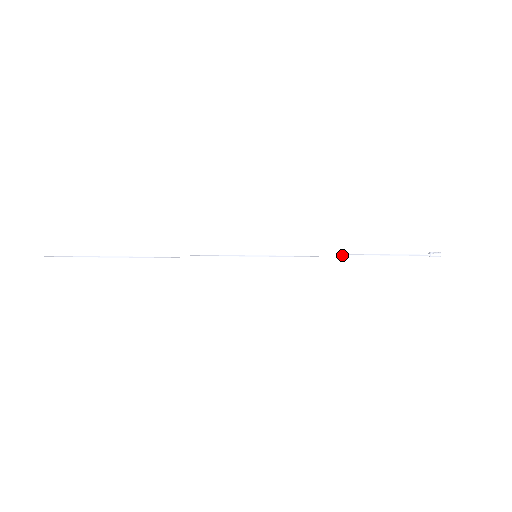
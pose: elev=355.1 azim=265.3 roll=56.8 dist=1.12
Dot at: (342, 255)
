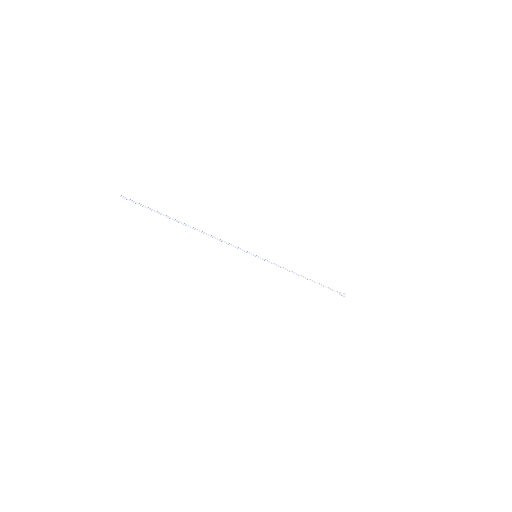
Dot at: (301, 275)
